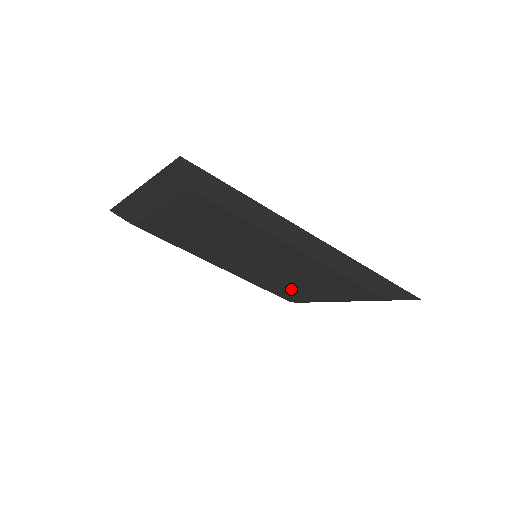
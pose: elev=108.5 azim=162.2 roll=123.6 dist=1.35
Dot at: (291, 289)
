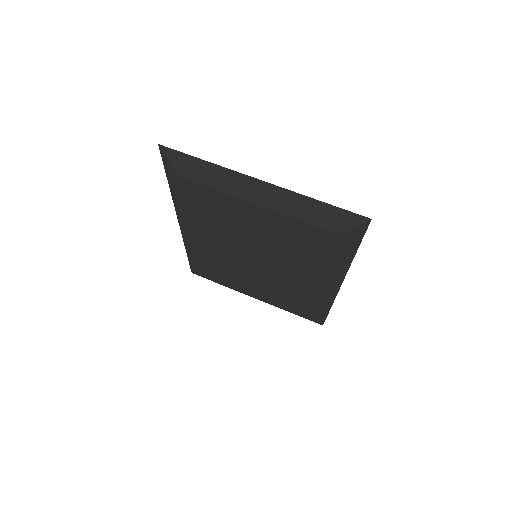
Dot at: (232, 277)
